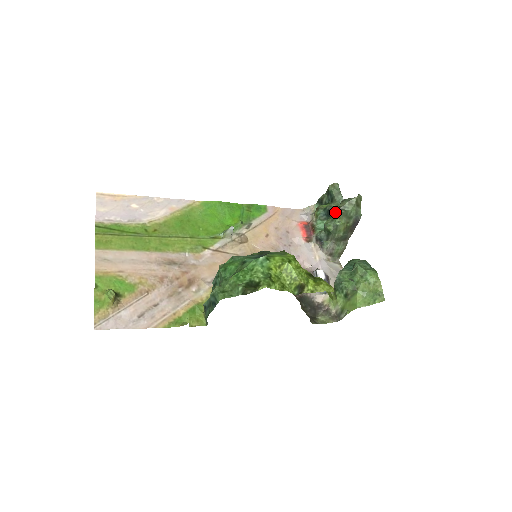
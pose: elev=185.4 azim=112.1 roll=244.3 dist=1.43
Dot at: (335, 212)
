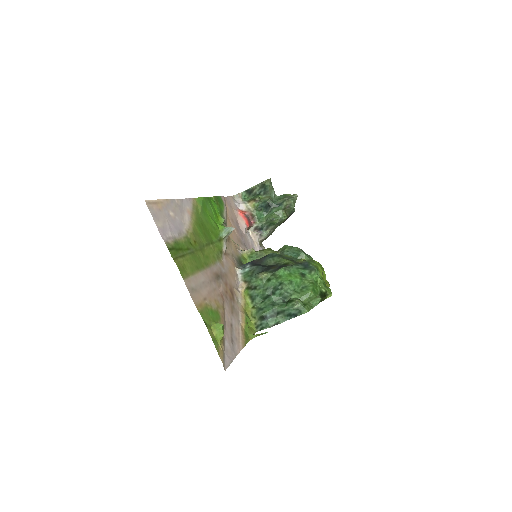
Dot at: (278, 207)
